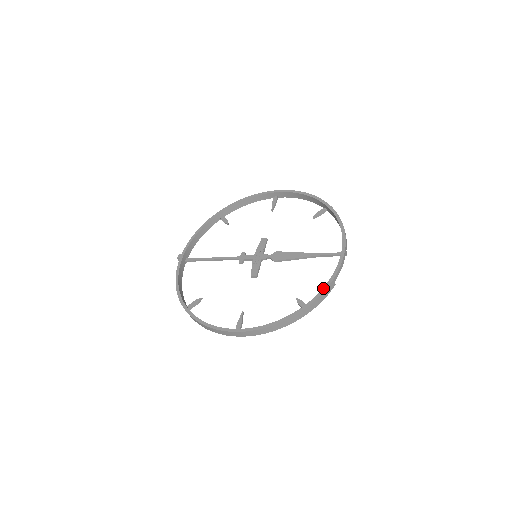
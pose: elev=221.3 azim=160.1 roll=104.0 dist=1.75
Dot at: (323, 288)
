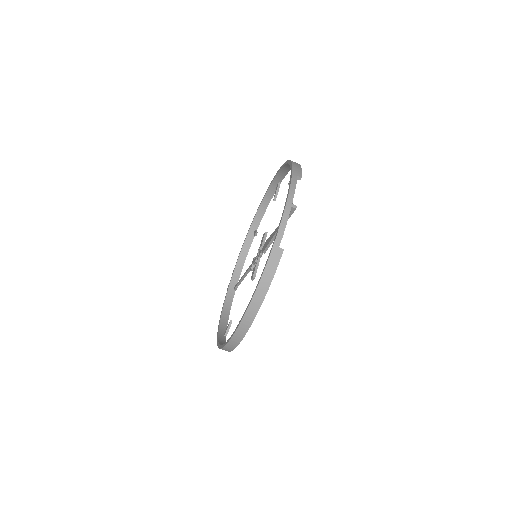
Dot at: (266, 261)
